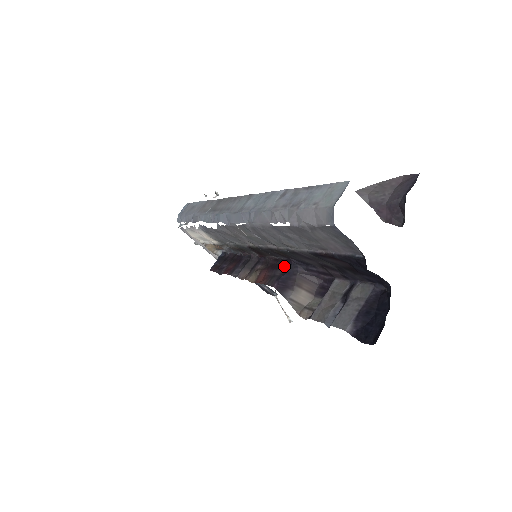
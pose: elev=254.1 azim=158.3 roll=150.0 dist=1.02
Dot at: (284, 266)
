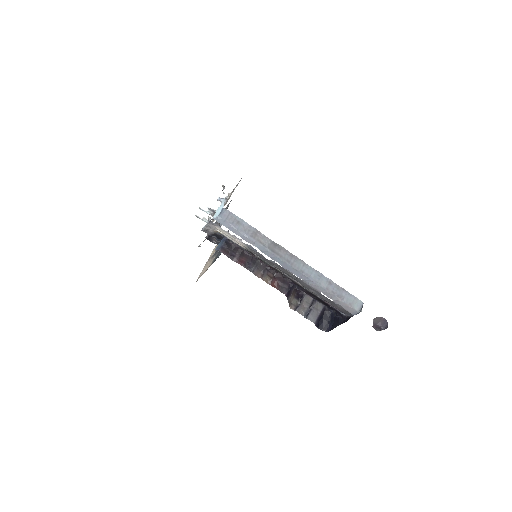
Dot at: (289, 283)
